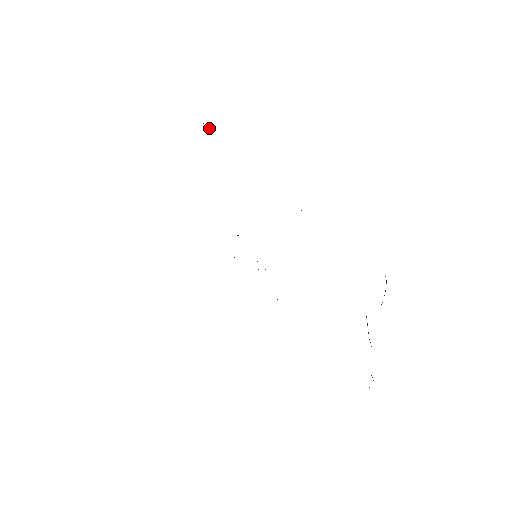
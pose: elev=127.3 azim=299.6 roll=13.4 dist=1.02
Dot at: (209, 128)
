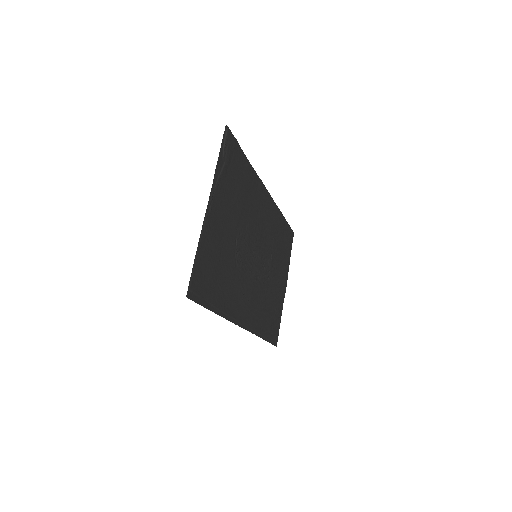
Dot at: (278, 208)
